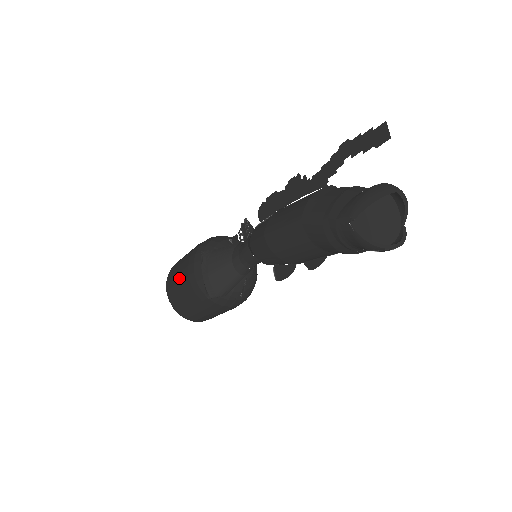
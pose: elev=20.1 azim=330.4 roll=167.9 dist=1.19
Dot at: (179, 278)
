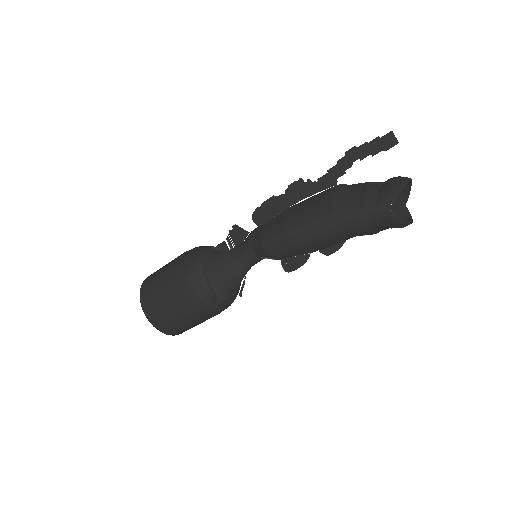
Dot at: (166, 295)
